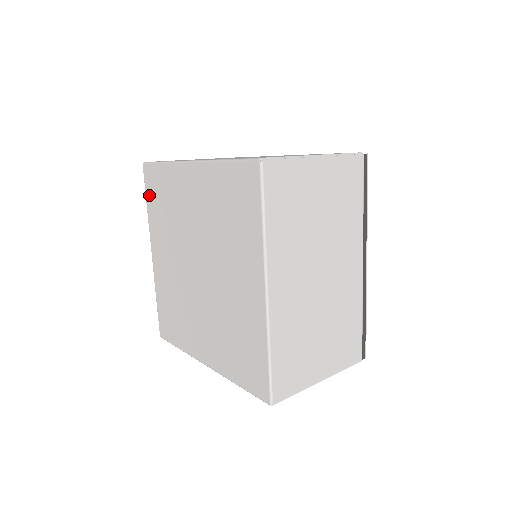
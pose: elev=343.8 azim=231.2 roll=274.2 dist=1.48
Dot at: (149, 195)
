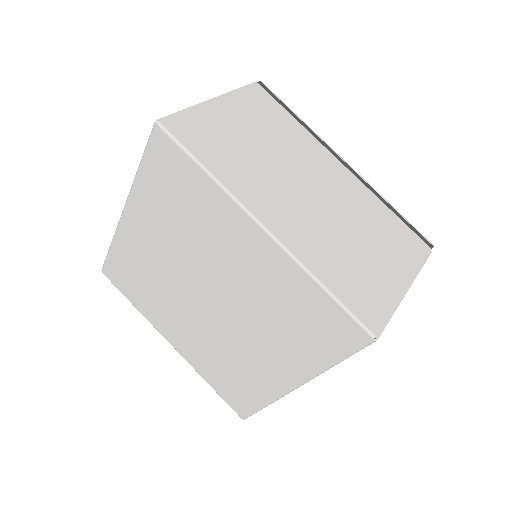
Dot at: (126, 292)
